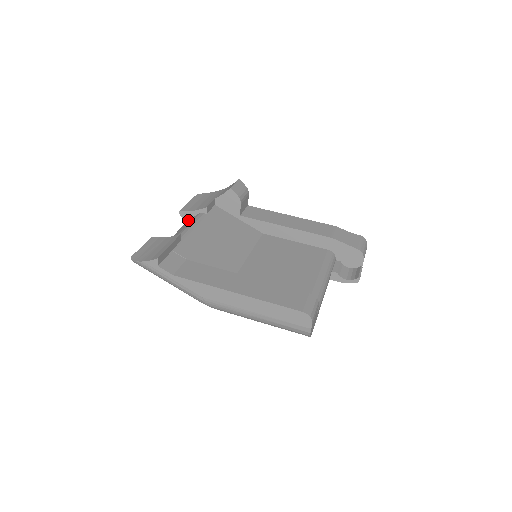
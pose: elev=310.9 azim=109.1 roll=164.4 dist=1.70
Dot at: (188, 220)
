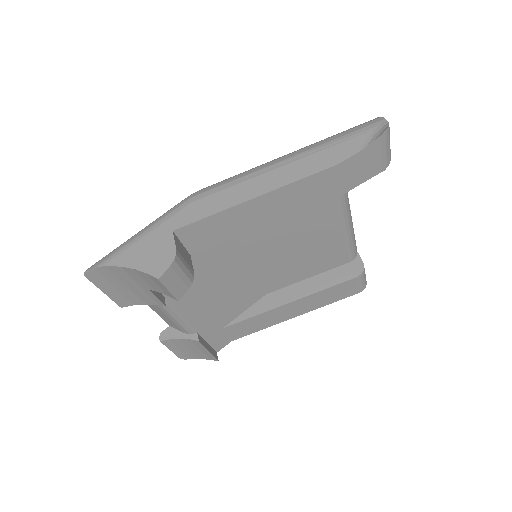
Dot at: occluded
